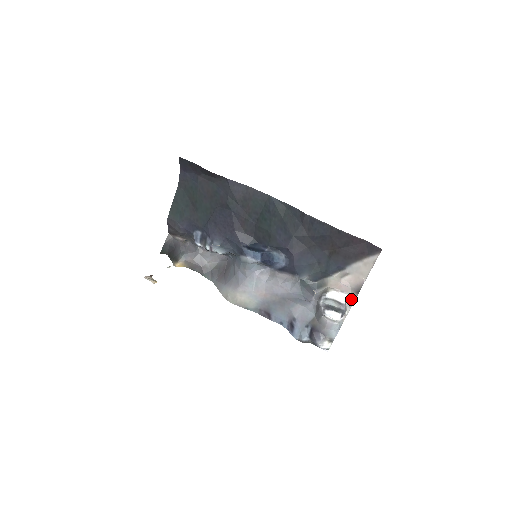
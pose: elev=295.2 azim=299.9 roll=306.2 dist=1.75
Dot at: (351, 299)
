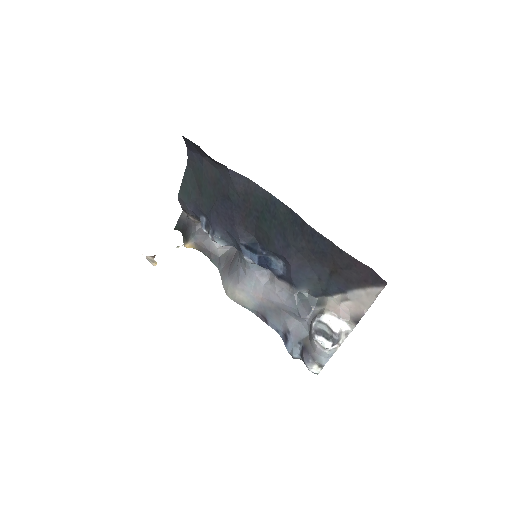
Dot at: (349, 328)
